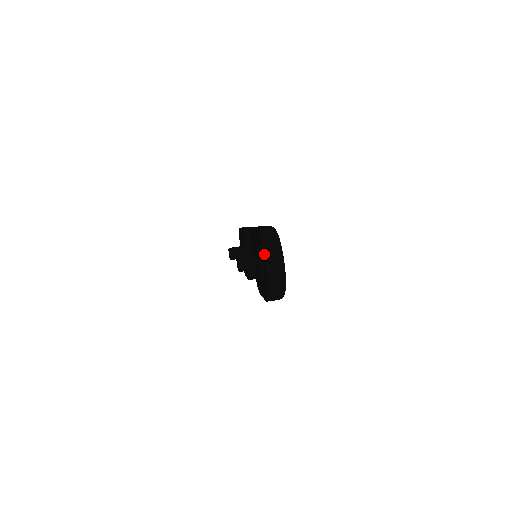
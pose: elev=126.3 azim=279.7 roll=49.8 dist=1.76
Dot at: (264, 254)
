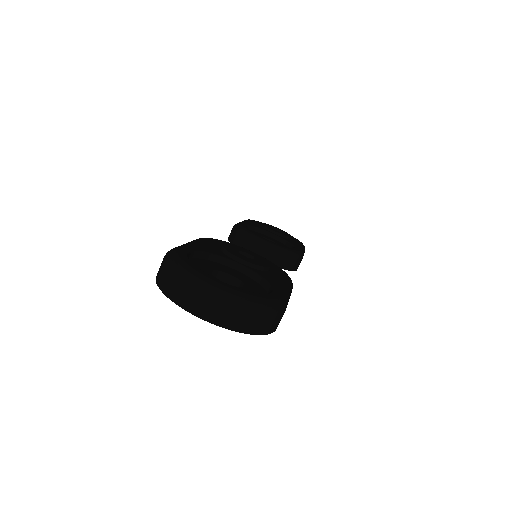
Dot at: (179, 306)
